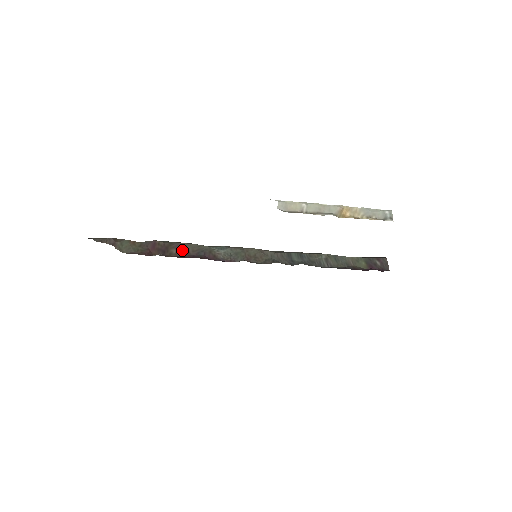
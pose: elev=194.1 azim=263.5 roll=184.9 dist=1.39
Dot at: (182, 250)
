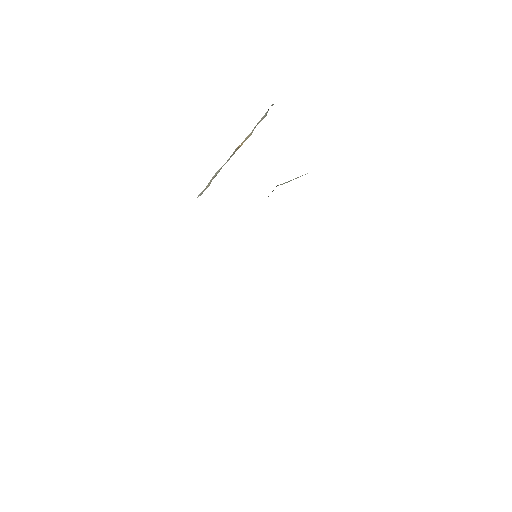
Dot at: occluded
